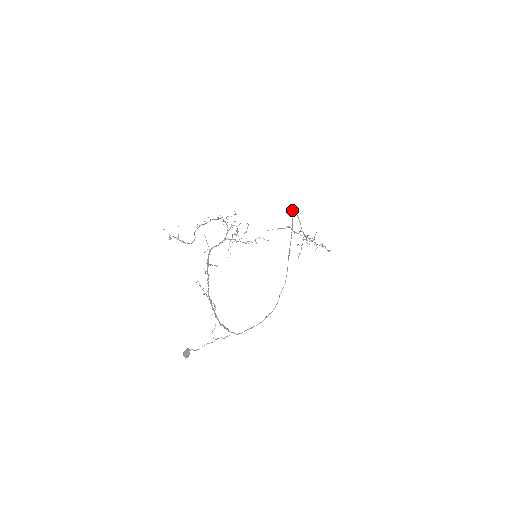
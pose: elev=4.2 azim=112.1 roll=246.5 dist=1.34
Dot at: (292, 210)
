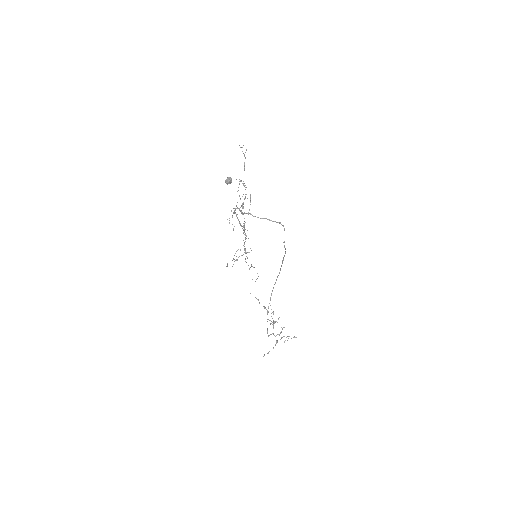
Dot at: occluded
